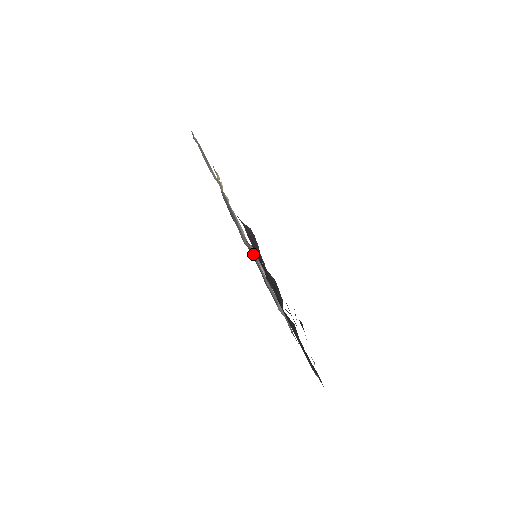
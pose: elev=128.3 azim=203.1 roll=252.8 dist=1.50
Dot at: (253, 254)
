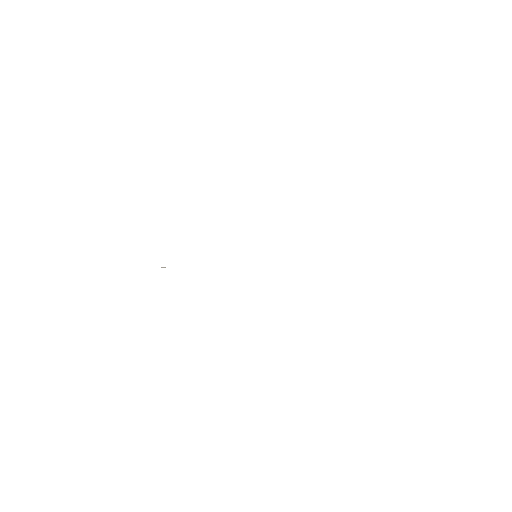
Dot at: occluded
